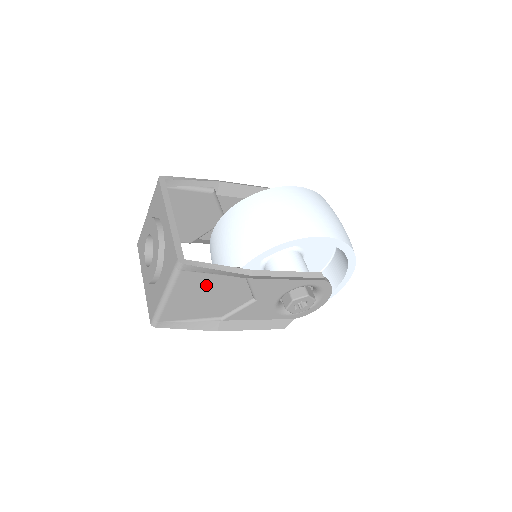
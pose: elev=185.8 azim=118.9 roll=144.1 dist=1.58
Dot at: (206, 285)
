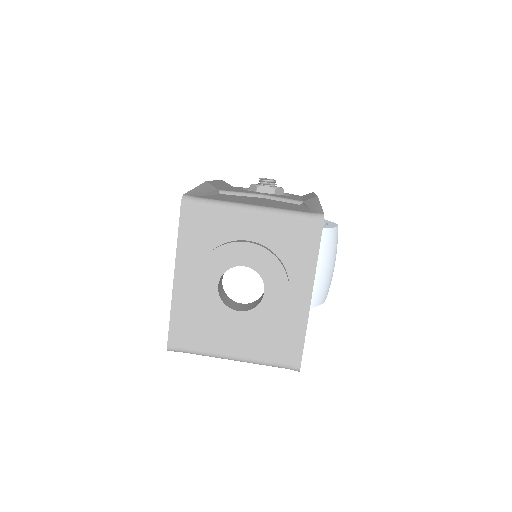
Dot at: occluded
